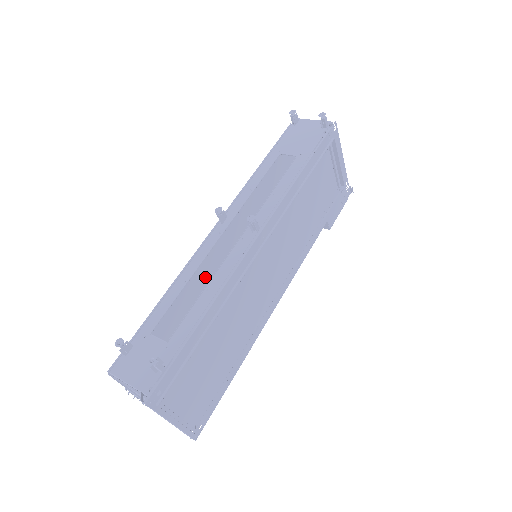
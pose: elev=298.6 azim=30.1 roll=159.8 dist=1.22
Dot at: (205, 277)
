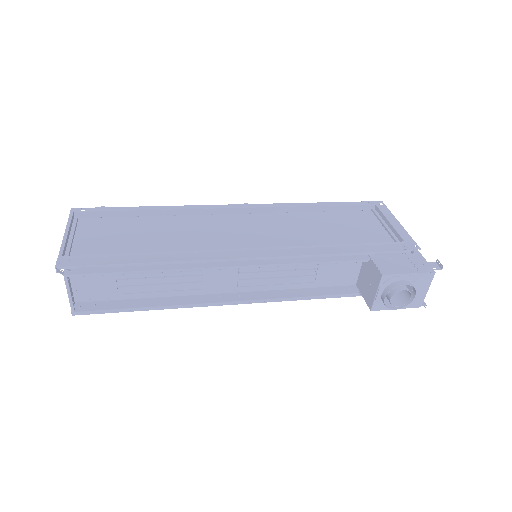
Dot at: occluded
